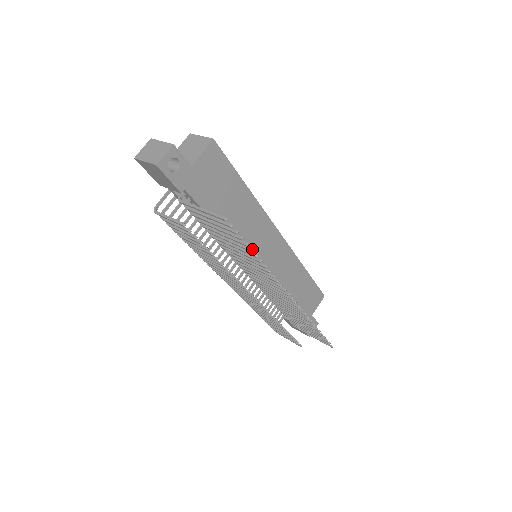
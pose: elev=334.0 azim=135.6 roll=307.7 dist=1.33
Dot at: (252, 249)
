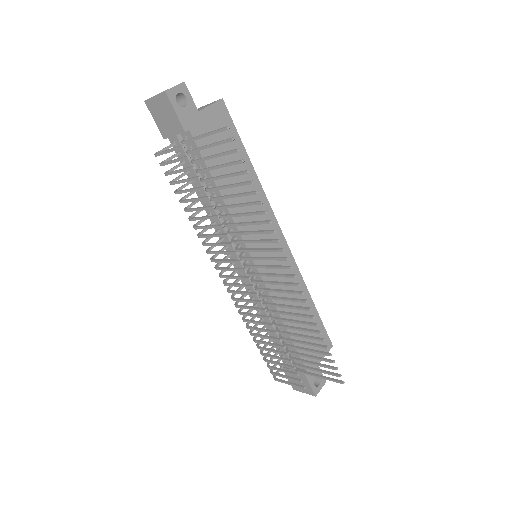
Dot at: occluded
